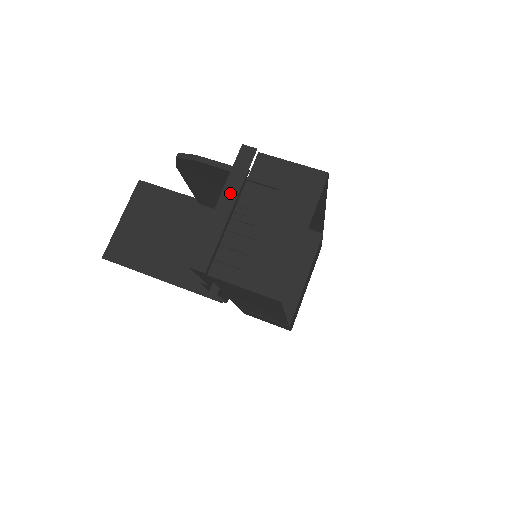
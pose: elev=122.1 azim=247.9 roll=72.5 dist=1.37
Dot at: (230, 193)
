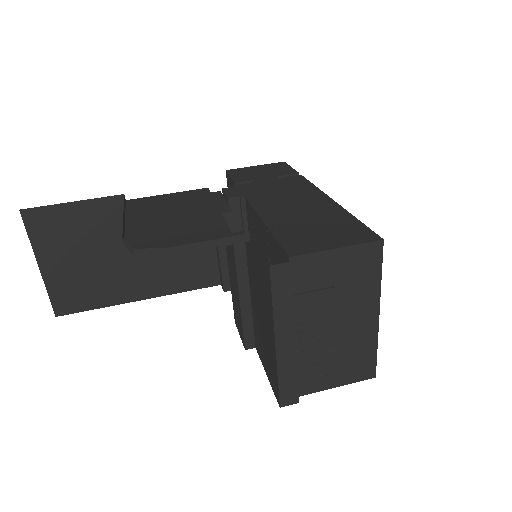
Dot at: (285, 326)
